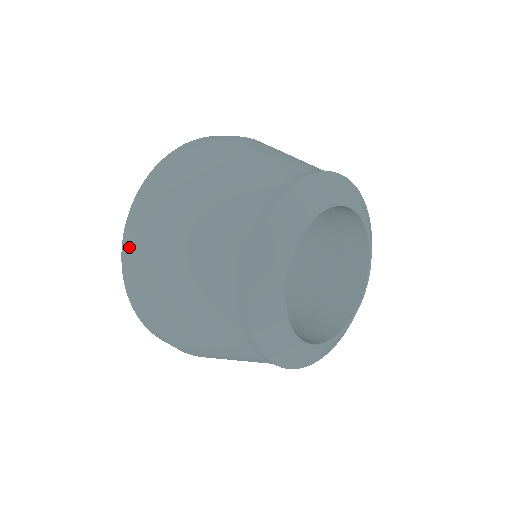
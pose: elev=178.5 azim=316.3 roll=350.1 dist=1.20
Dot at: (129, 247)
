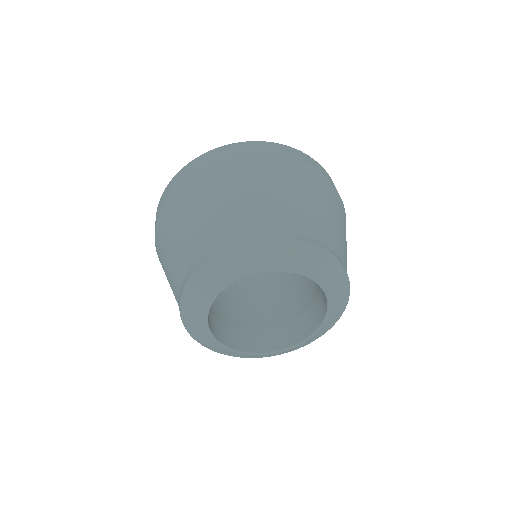
Dot at: occluded
